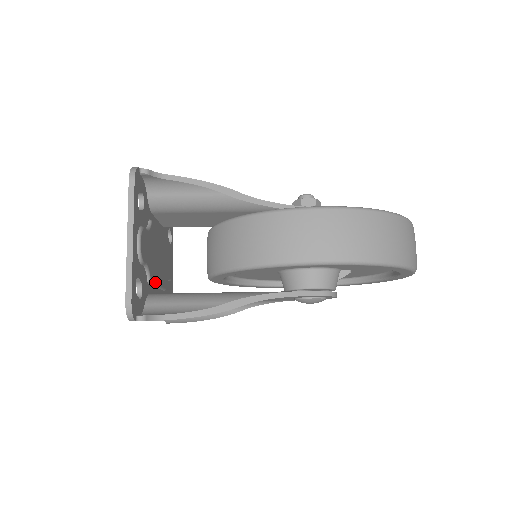
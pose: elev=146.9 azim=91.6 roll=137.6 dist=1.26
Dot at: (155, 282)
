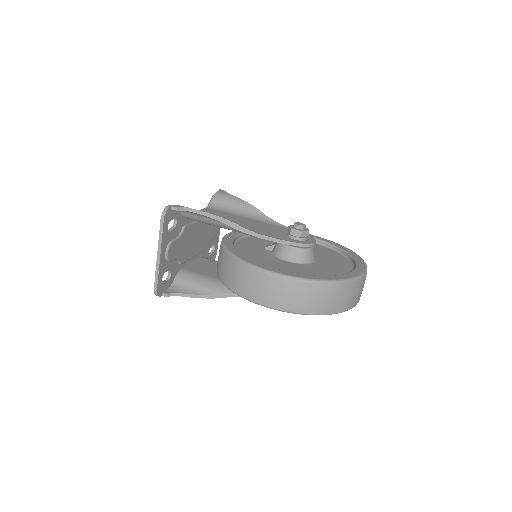
Dot at: (188, 259)
